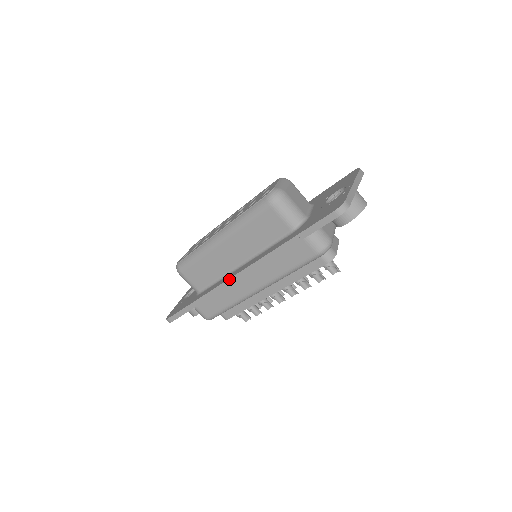
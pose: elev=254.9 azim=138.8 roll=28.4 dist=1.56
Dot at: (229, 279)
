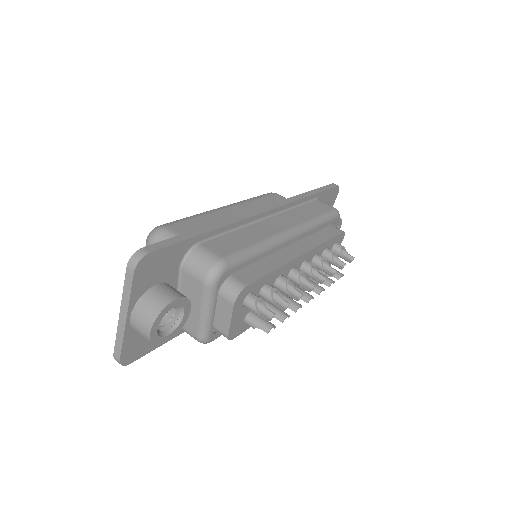
Dot at: (256, 209)
